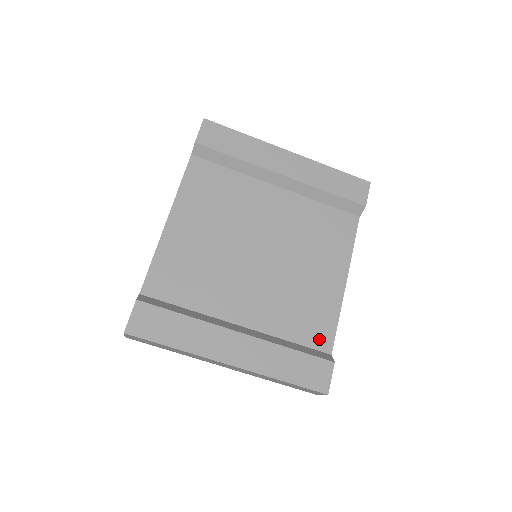
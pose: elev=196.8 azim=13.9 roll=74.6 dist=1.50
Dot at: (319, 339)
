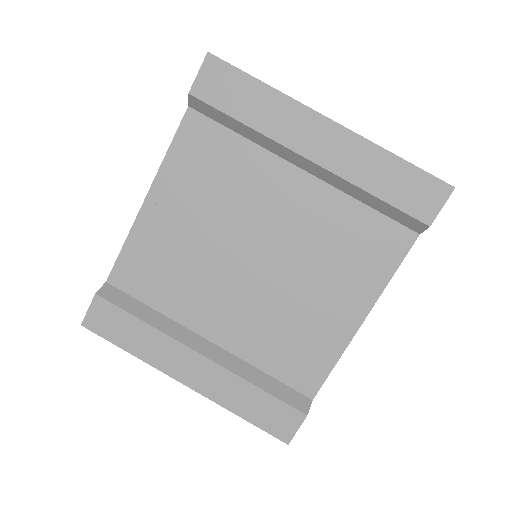
Dot at: (302, 379)
